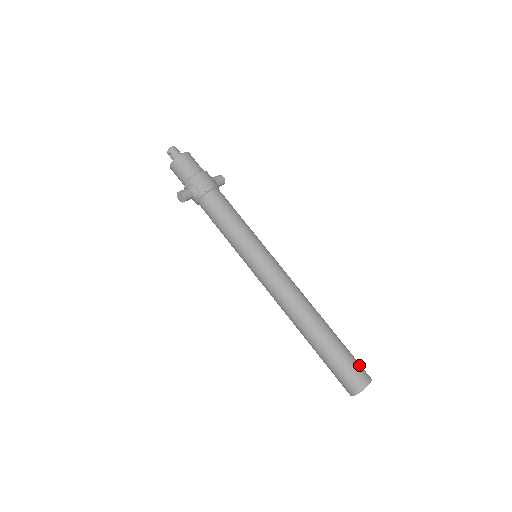
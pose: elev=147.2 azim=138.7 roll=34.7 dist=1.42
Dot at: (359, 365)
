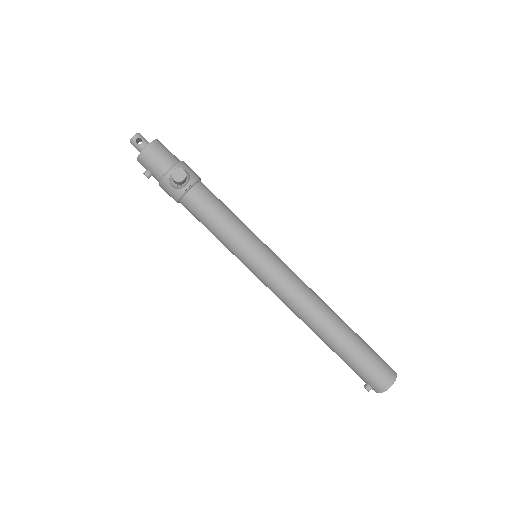
Dot at: occluded
